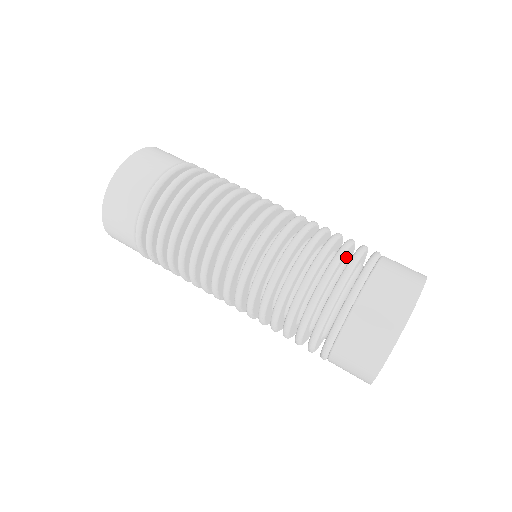
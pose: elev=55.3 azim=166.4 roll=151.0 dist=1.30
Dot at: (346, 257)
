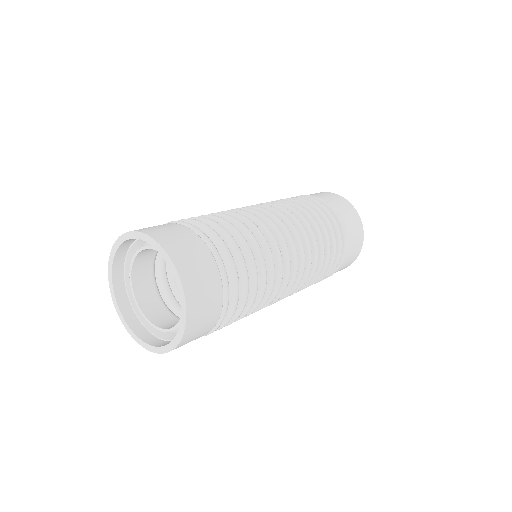
Dot at: occluded
